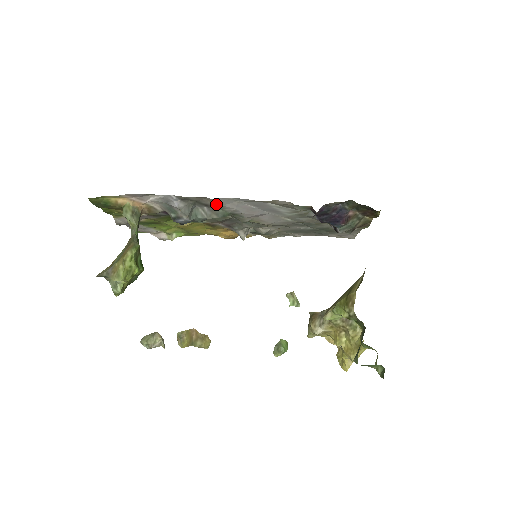
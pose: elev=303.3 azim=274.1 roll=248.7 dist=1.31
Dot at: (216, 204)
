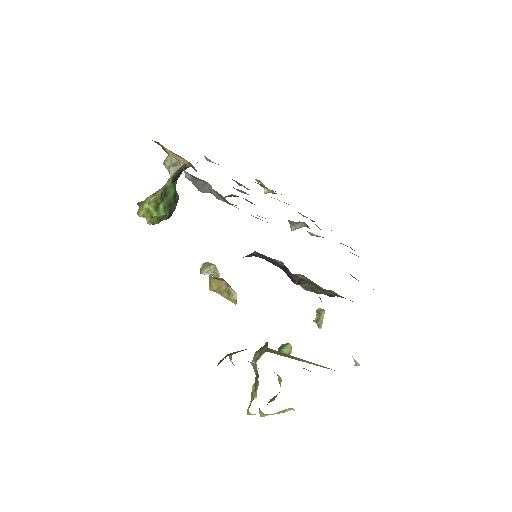
Dot at: occluded
